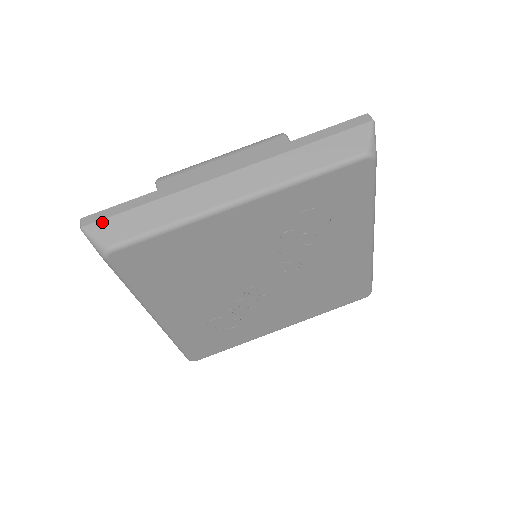
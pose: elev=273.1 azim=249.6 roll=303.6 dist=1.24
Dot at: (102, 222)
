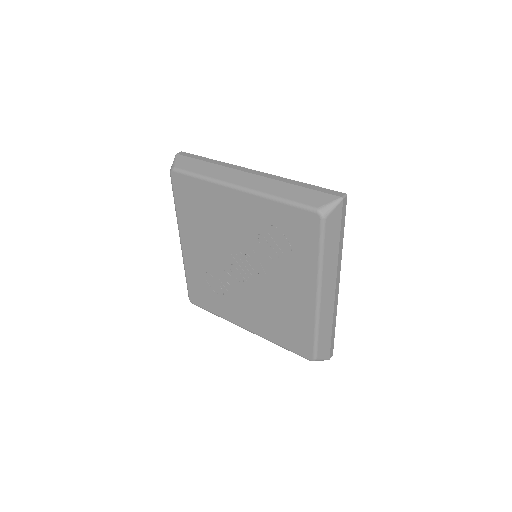
Dot at: (184, 157)
